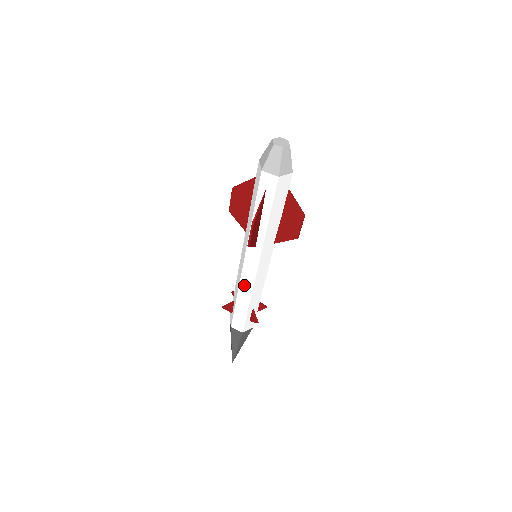
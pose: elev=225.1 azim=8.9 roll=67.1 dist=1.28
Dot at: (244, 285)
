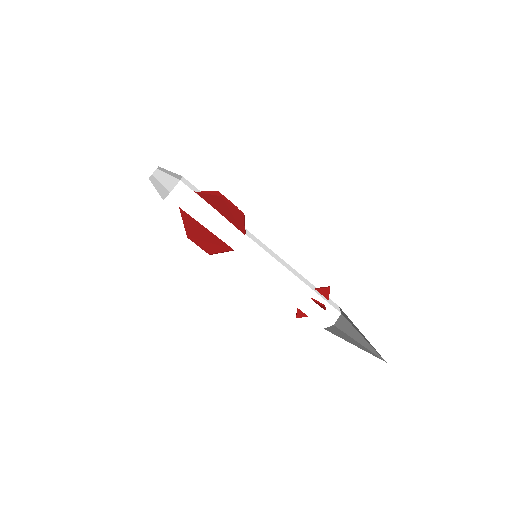
Dot at: (274, 285)
